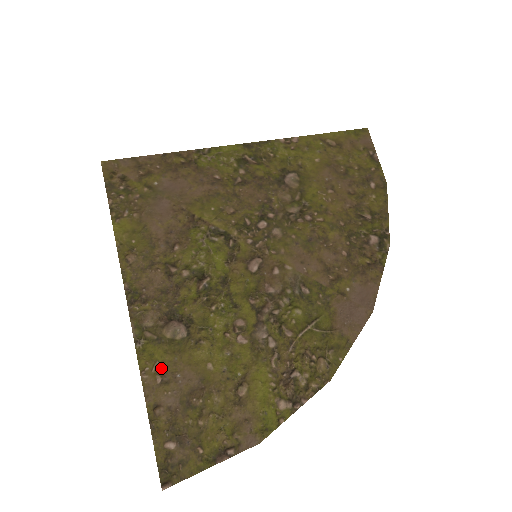
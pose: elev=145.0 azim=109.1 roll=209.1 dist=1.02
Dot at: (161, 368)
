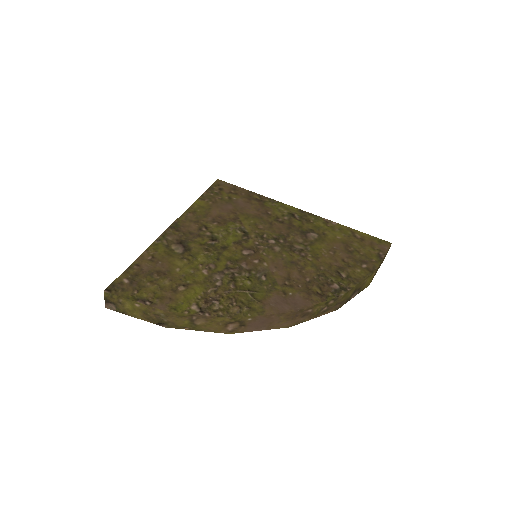
Dot at: (156, 255)
